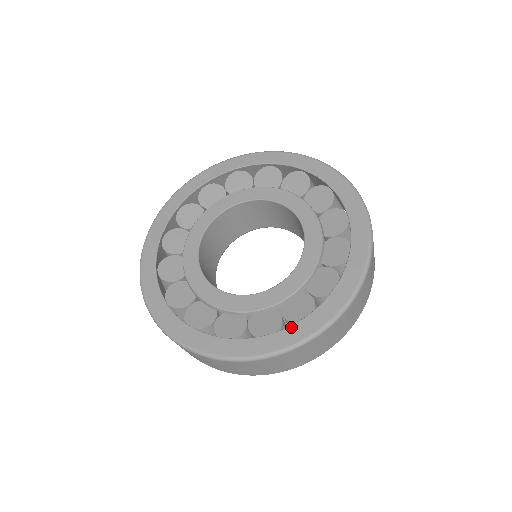
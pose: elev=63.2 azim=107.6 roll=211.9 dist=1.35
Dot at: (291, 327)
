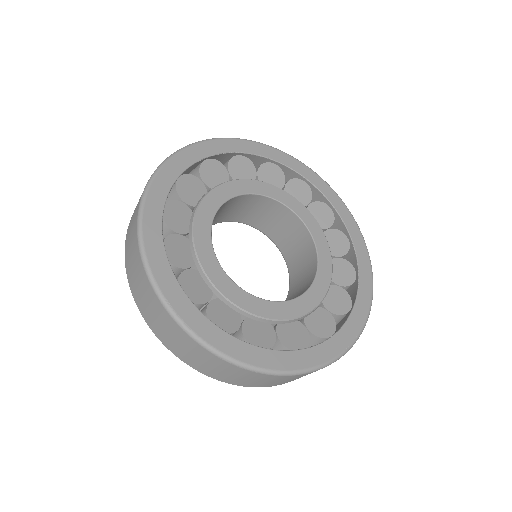
Dot at: (244, 343)
